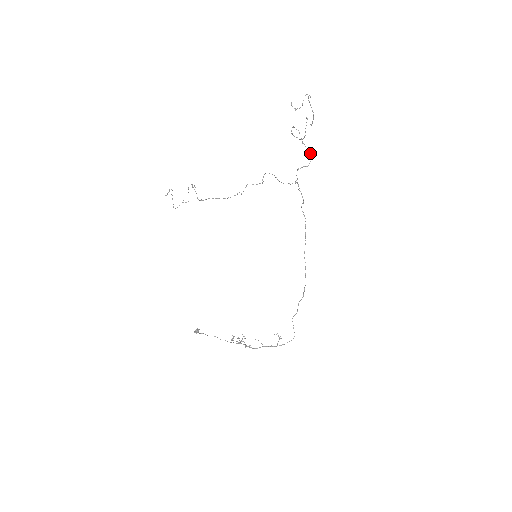
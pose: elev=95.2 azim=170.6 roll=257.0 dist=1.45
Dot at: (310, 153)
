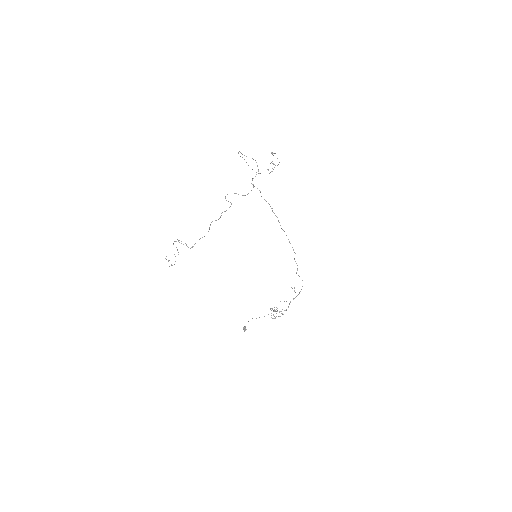
Dot at: occluded
